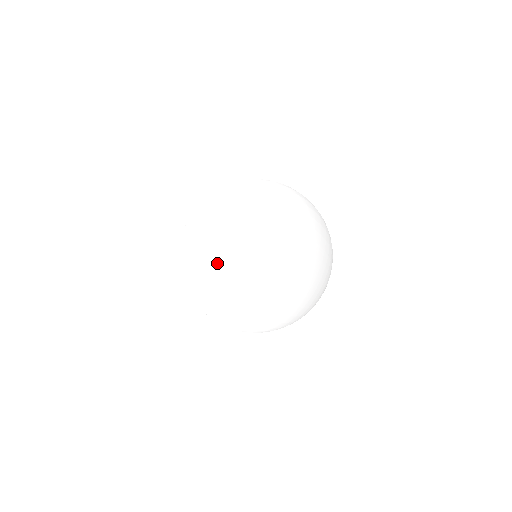
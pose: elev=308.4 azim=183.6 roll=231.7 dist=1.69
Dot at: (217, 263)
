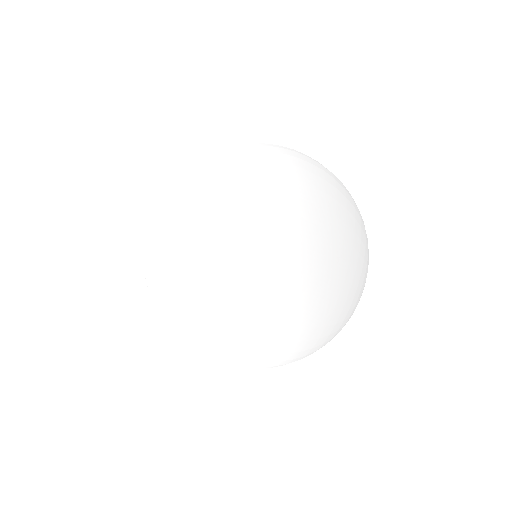
Dot at: (159, 296)
